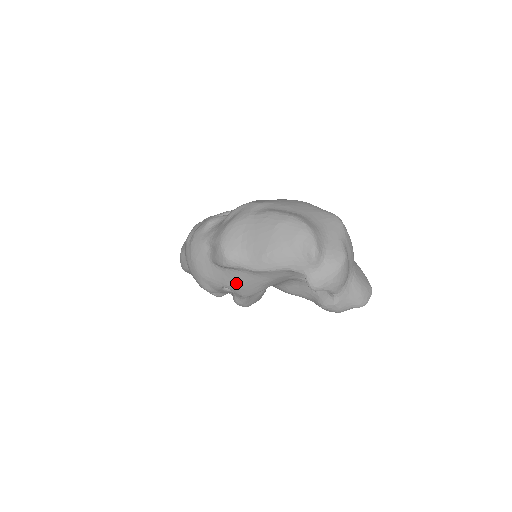
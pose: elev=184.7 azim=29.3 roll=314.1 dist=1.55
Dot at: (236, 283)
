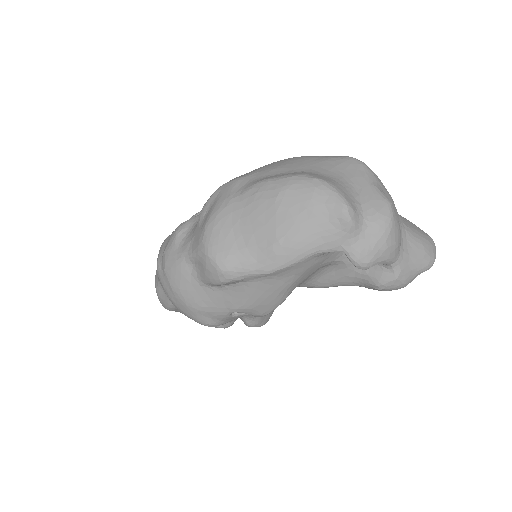
Dot at: (248, 301)
